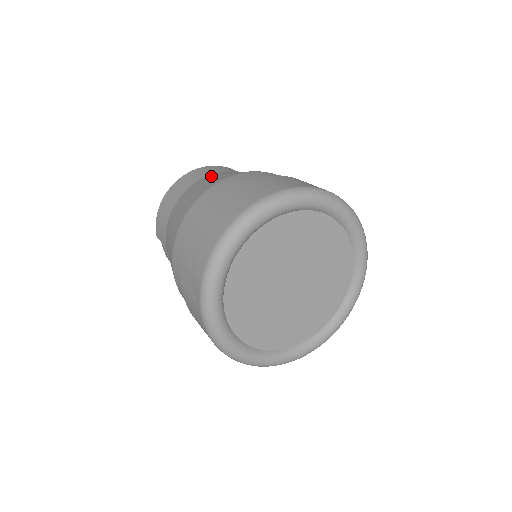
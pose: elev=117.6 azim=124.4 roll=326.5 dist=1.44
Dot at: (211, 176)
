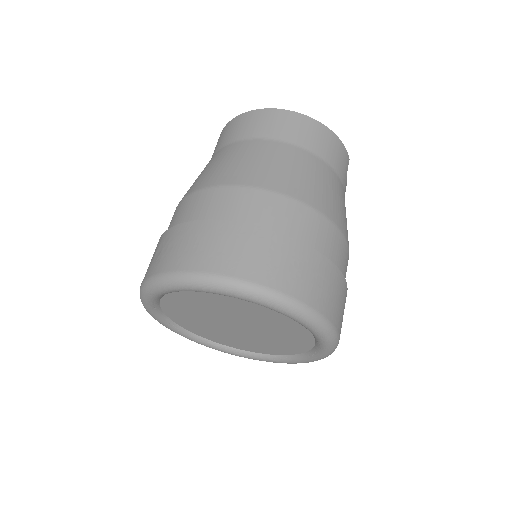
Dot at: (281, 150)
